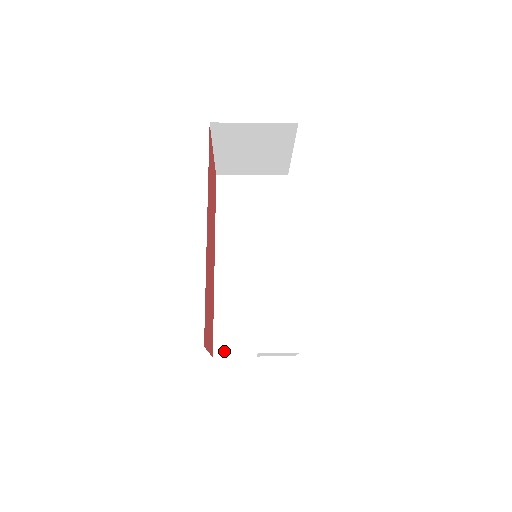
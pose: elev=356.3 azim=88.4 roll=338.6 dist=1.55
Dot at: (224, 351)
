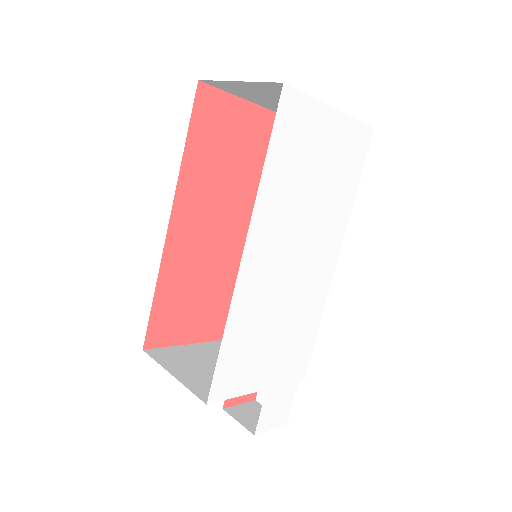
Dot at: occluded
